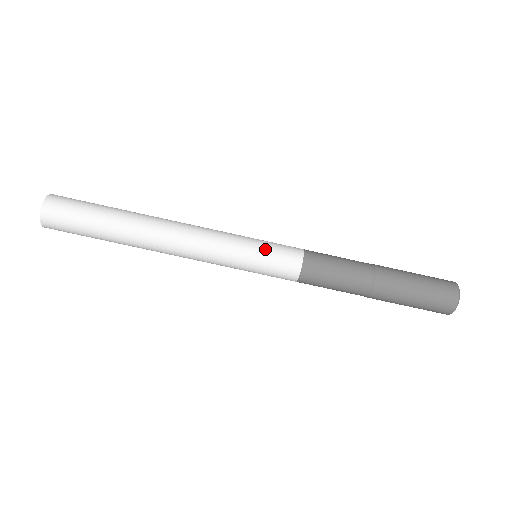
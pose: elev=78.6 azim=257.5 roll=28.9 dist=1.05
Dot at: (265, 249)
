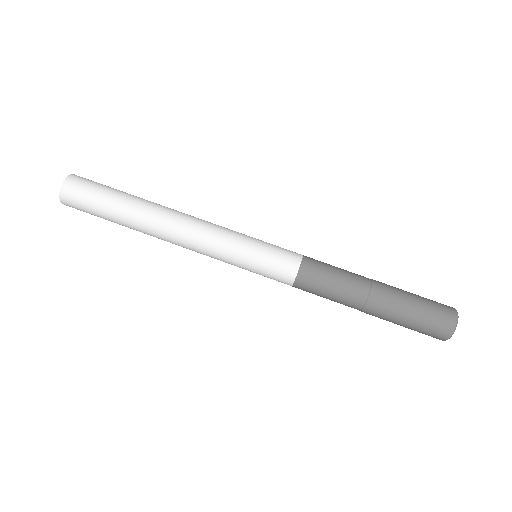
Dot at: occluded
